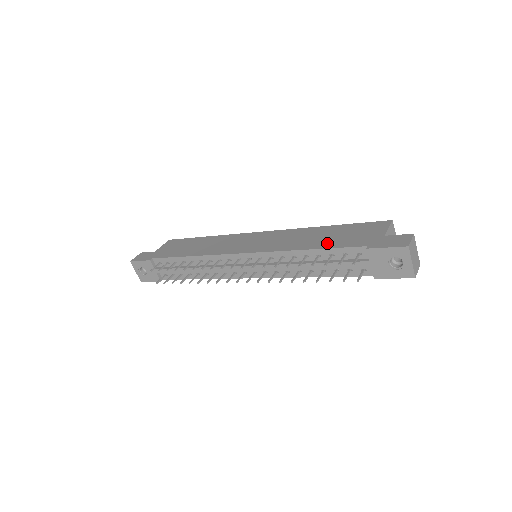
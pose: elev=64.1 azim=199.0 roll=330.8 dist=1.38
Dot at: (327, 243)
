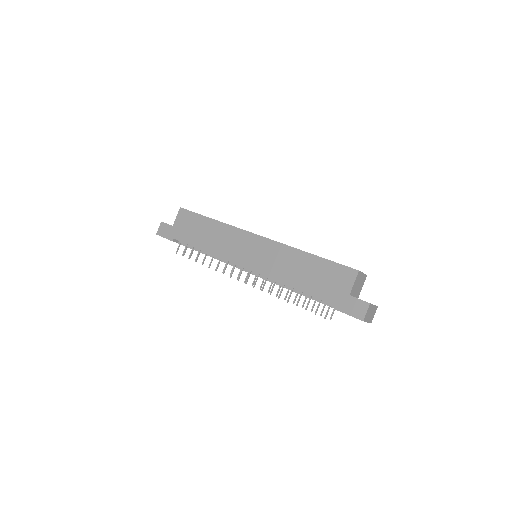
Dot at: (307, 285)
